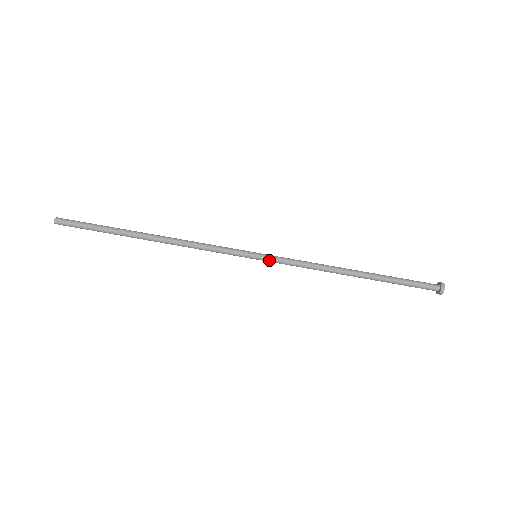
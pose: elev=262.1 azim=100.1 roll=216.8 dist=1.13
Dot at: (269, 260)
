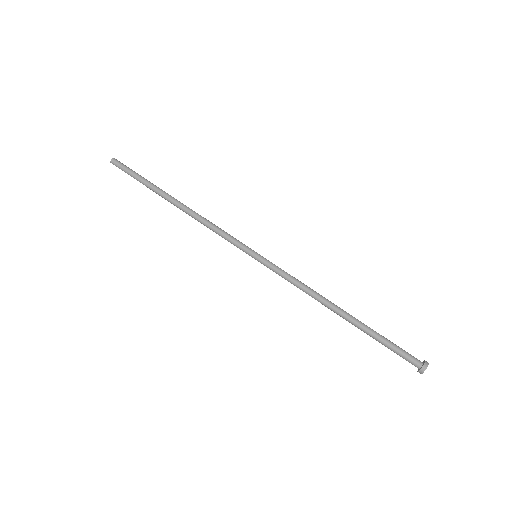
Dot at: (267, 262)
